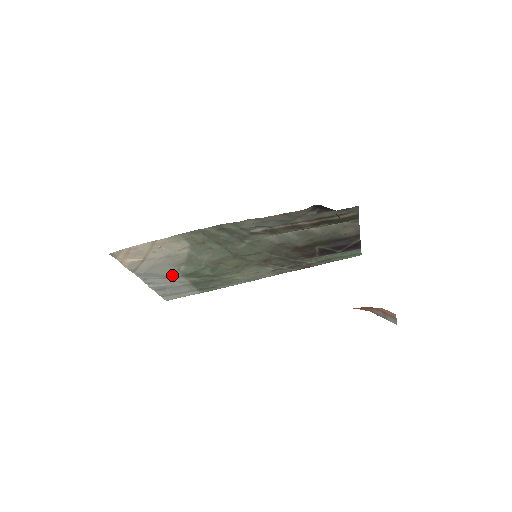
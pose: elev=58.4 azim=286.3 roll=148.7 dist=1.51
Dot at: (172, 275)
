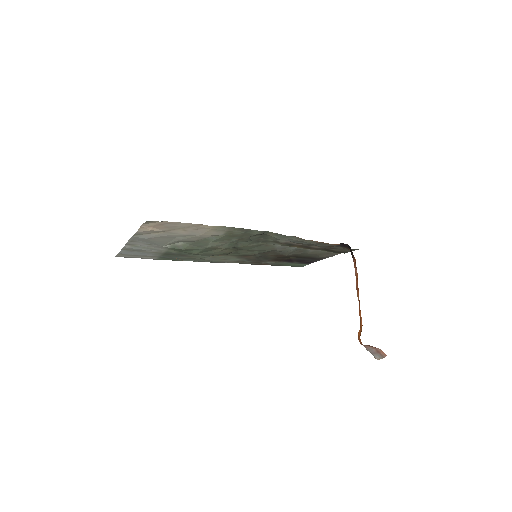
Dot at: (161, 245)
